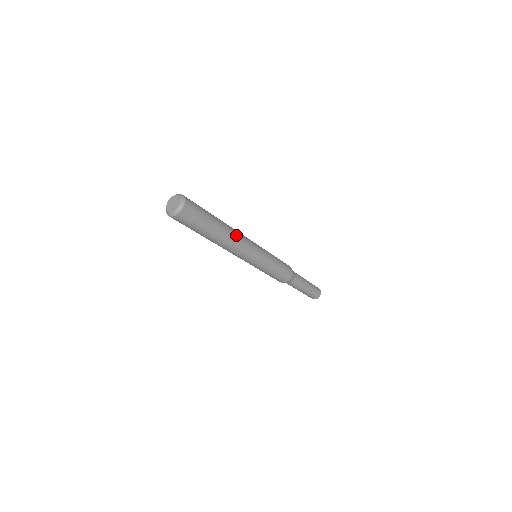
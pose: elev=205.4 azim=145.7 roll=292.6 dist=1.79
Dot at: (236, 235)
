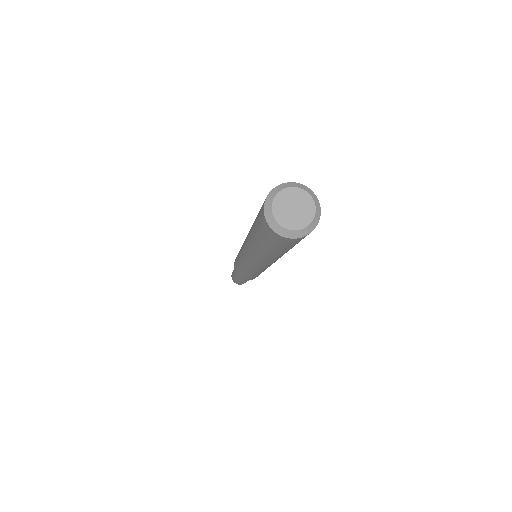
Dot at: occluded
